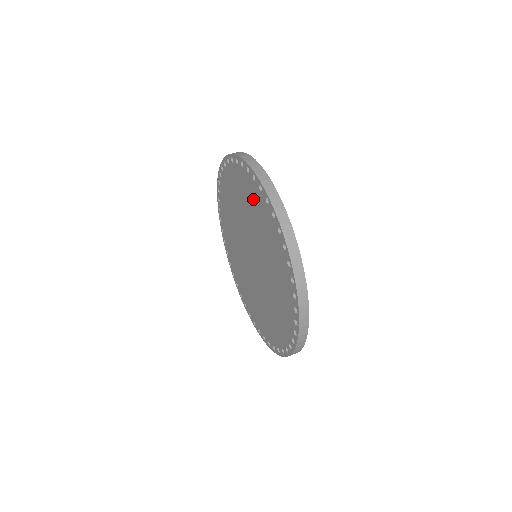
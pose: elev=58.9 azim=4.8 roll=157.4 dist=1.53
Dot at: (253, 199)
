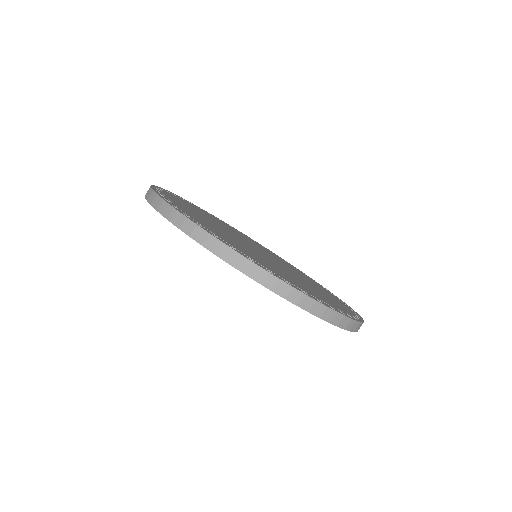
Dot at: occluded
